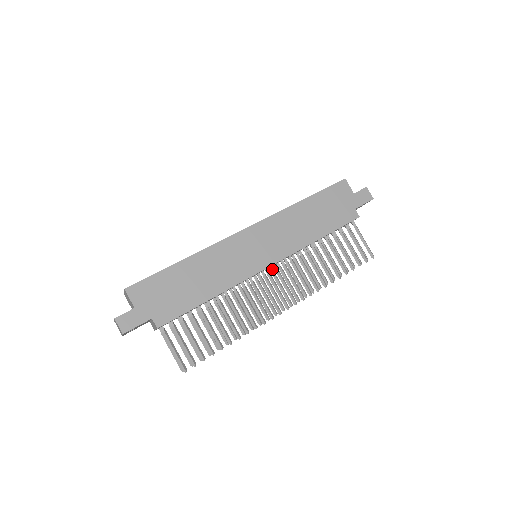
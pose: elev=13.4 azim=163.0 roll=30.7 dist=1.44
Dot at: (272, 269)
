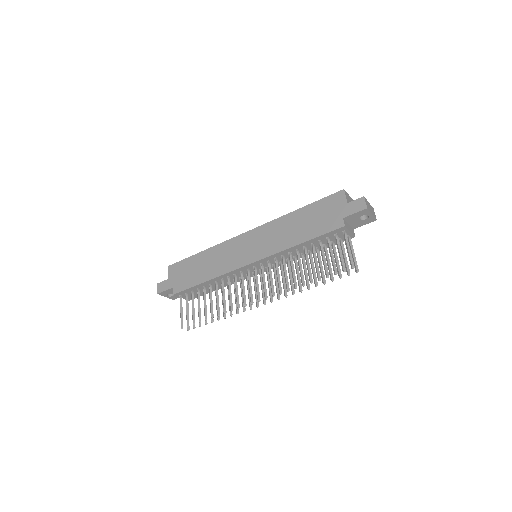
Dot at: (267, 268)
